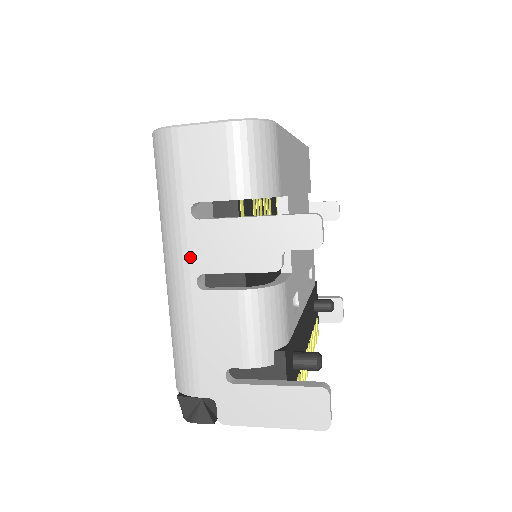
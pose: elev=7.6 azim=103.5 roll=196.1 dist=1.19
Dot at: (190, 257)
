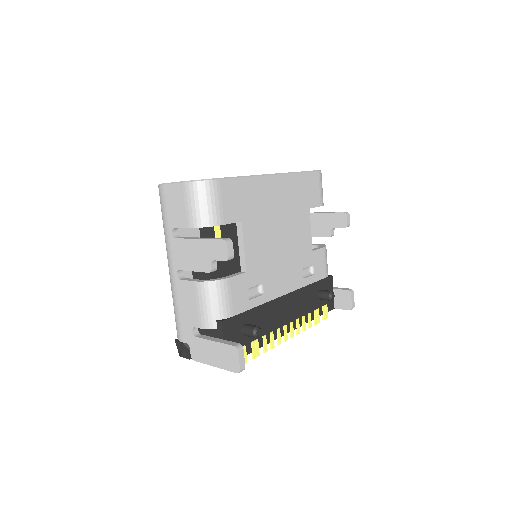
Dot at: (173, 260)
